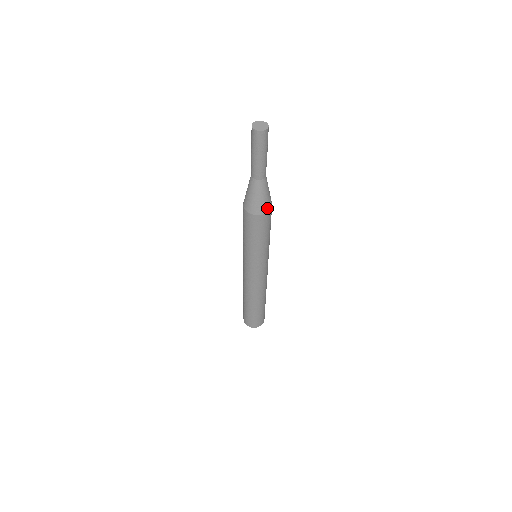
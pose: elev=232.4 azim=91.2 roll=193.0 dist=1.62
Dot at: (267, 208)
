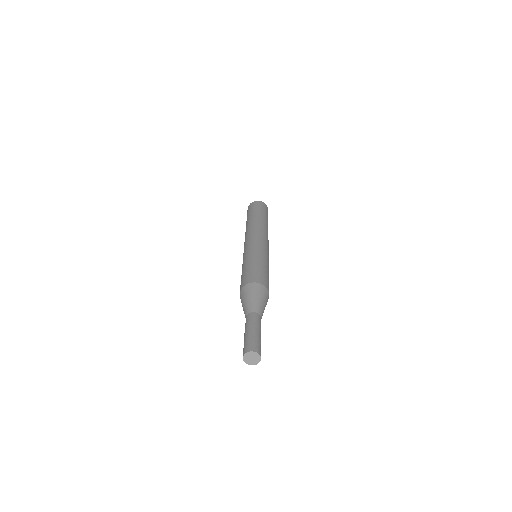
Dot at: occluded
